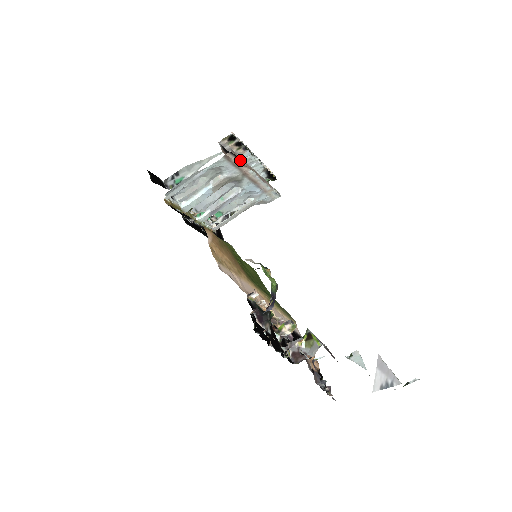
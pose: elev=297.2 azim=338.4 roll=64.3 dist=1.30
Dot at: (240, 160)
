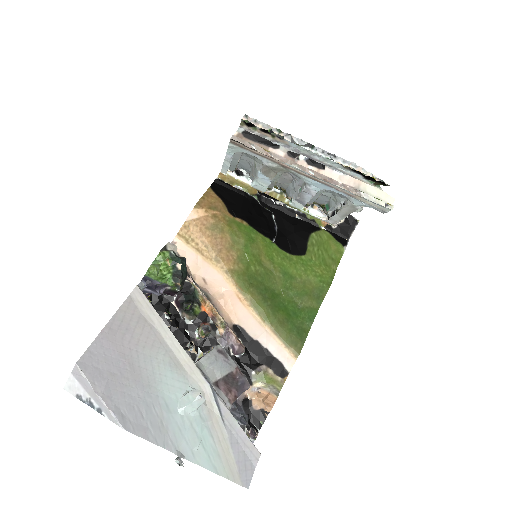
Dot at: (255, 149)
